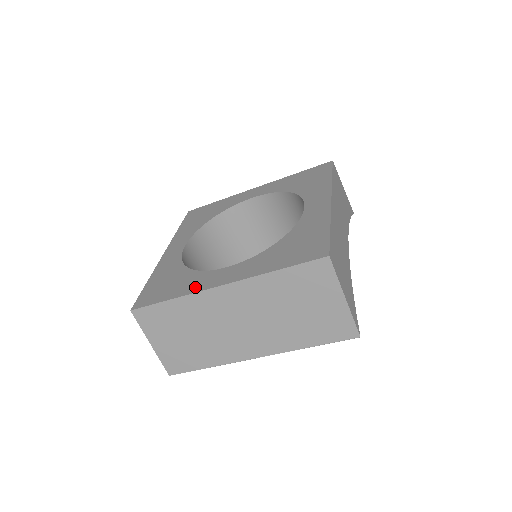
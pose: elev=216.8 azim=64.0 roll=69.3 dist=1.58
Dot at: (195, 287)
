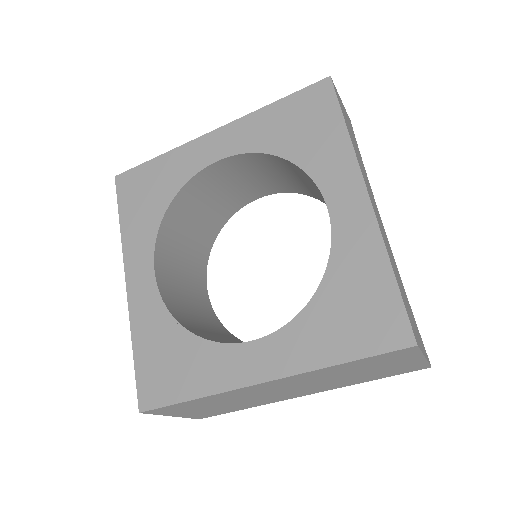
Dot at: (221, 379)
